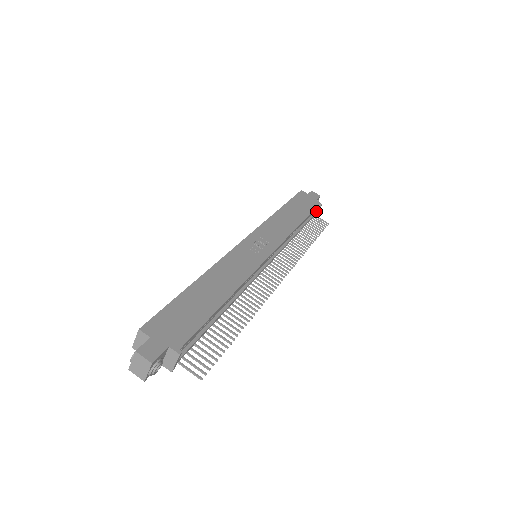
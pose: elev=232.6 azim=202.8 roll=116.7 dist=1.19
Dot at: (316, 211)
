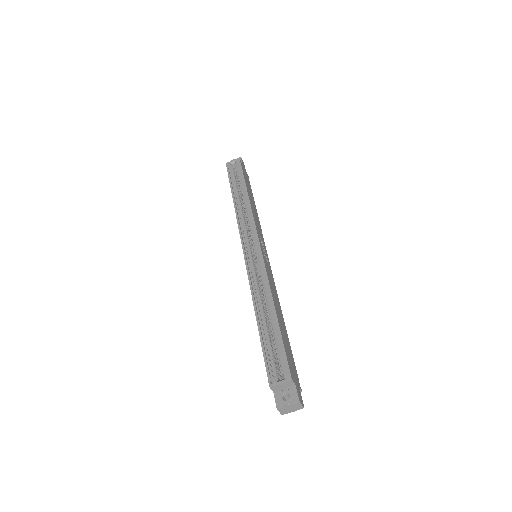
Dot at: occluded
